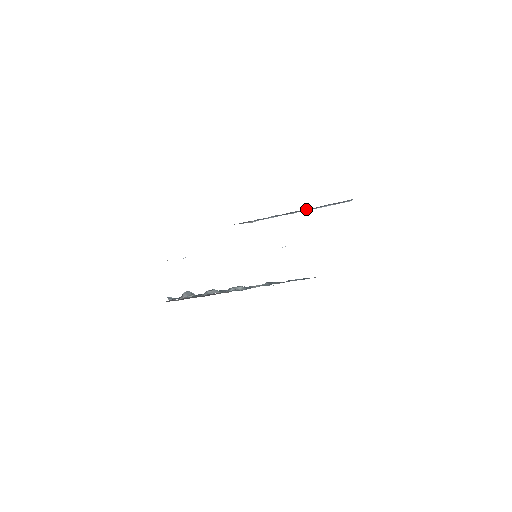
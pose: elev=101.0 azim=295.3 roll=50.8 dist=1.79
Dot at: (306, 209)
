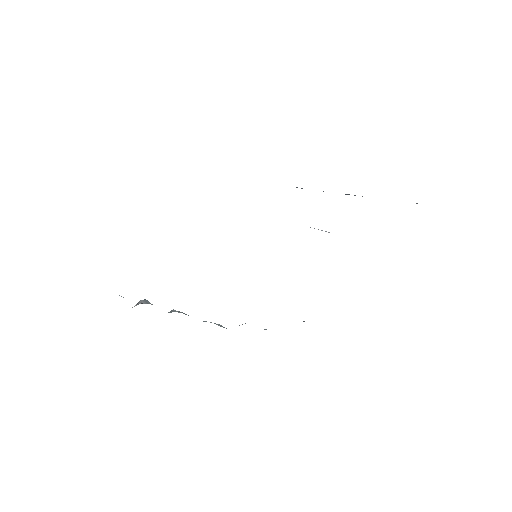
Dot at: (348, 194)
